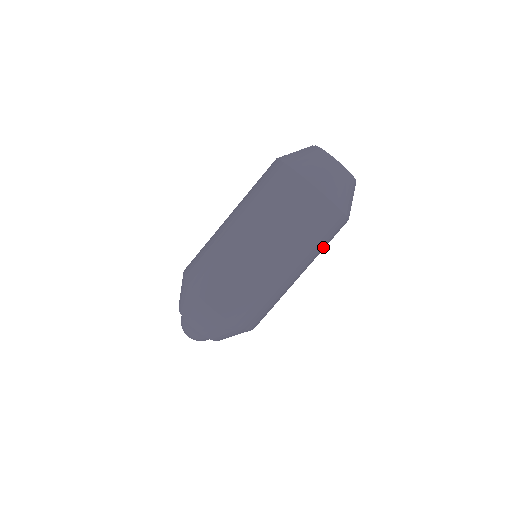
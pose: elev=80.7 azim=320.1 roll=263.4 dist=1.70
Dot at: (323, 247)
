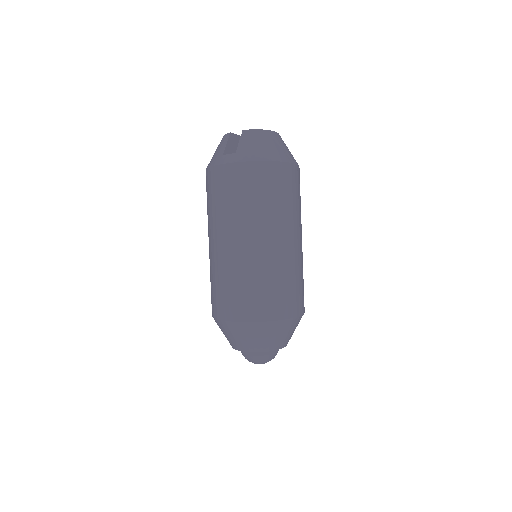
Dot at: occluded
